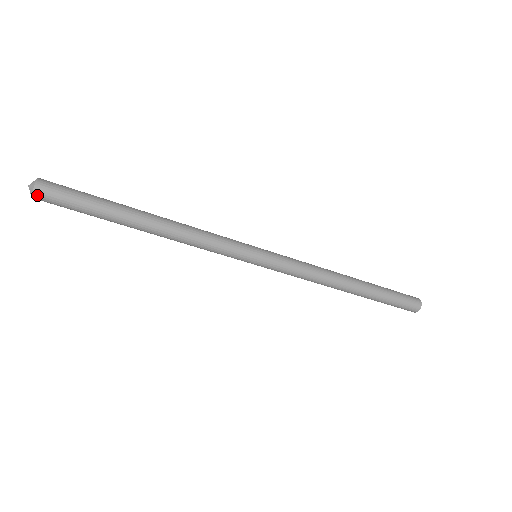
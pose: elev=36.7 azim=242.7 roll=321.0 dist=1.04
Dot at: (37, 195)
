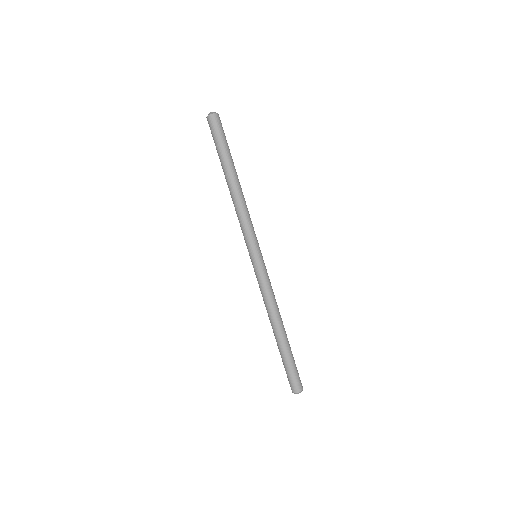
Dot at: (210, 118)
